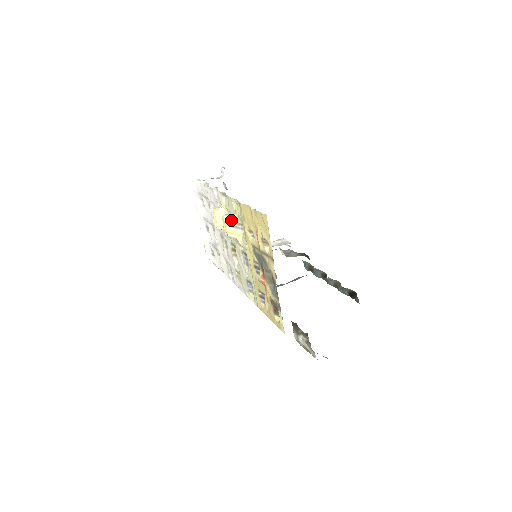
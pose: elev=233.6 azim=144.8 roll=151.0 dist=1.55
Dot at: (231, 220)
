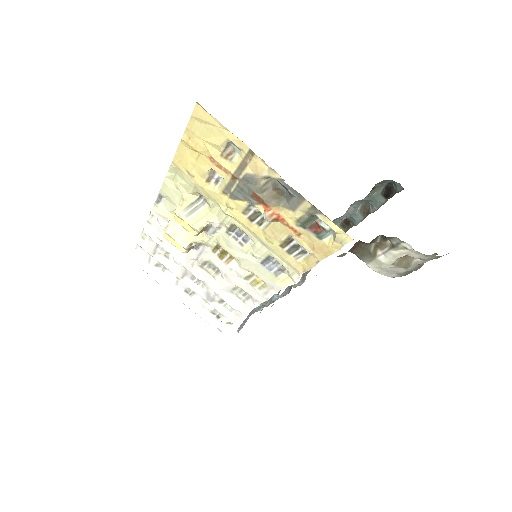
Dot at: (184, 207)
